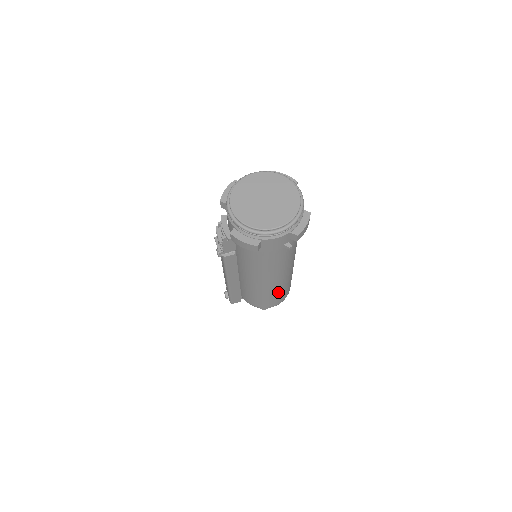
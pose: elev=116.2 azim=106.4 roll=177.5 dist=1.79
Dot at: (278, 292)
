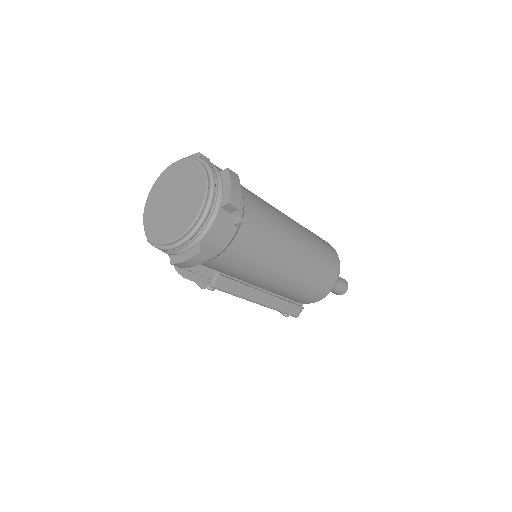
Dot at: (315, 269)
